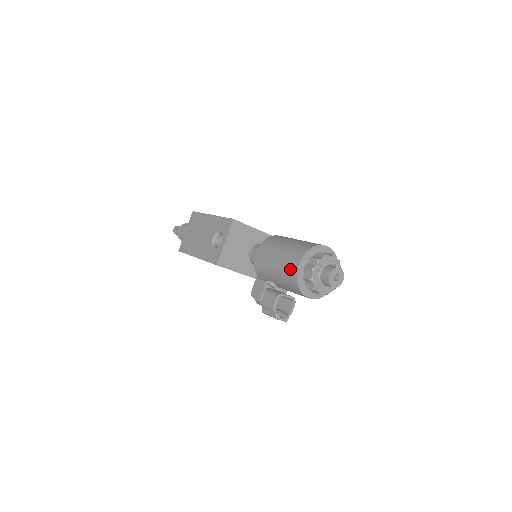
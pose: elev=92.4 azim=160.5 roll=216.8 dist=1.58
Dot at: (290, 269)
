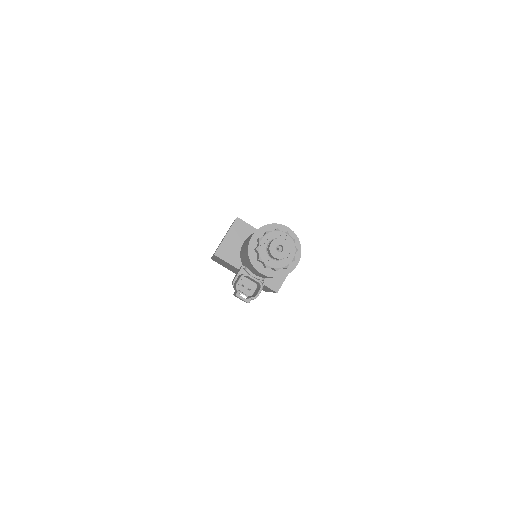
Dot at: (247, 243)
